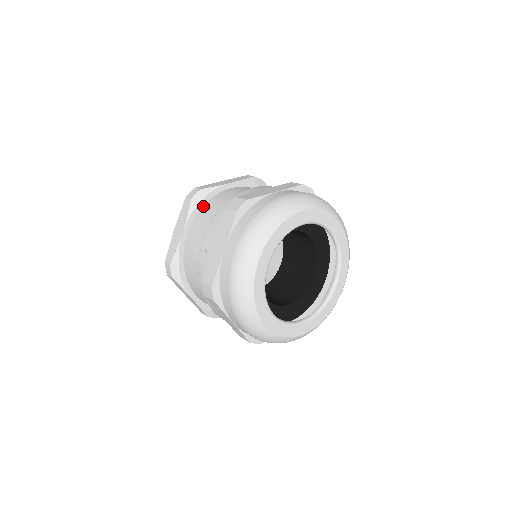
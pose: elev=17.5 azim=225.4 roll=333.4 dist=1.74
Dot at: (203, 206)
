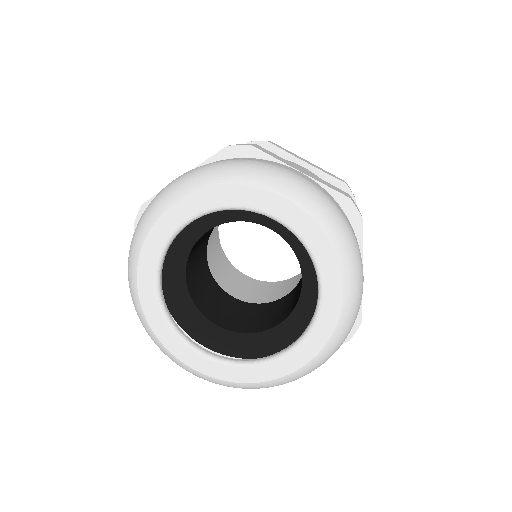
Dot at: occluded
